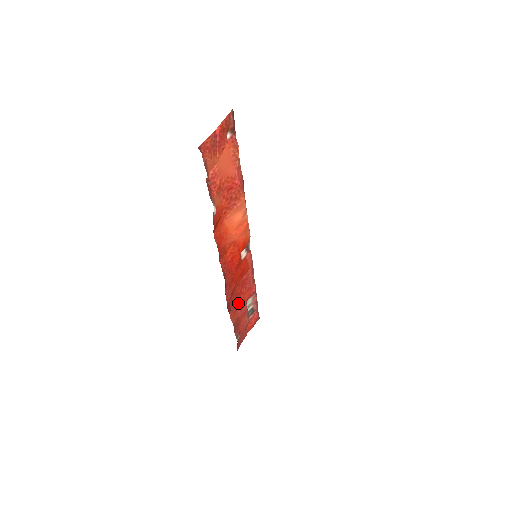
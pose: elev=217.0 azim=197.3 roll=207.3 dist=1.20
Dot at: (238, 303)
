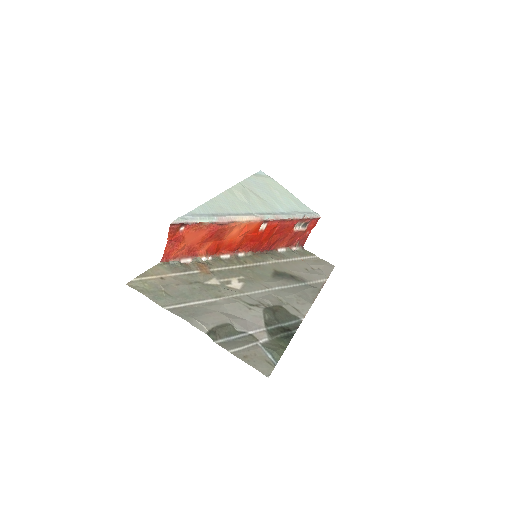
Dot at: (283, 236)
